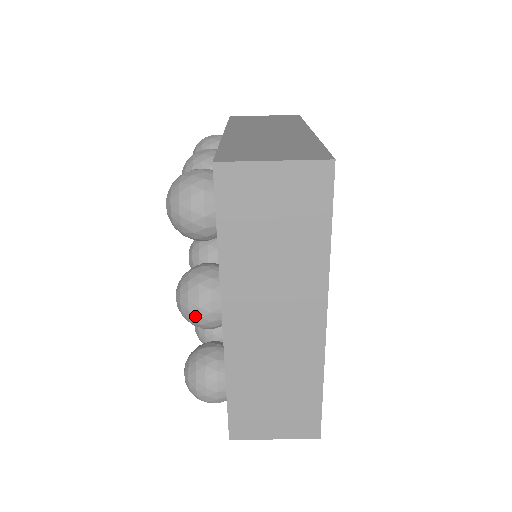
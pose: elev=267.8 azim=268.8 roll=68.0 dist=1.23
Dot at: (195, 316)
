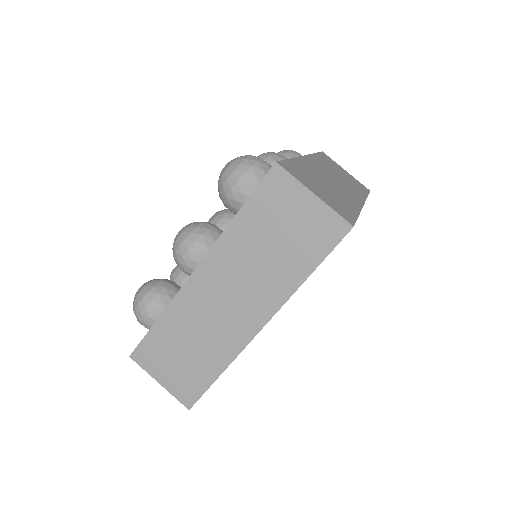
Dot at: (180, 253)
